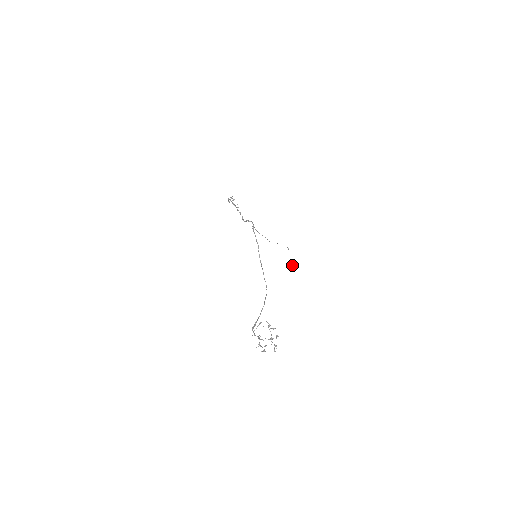
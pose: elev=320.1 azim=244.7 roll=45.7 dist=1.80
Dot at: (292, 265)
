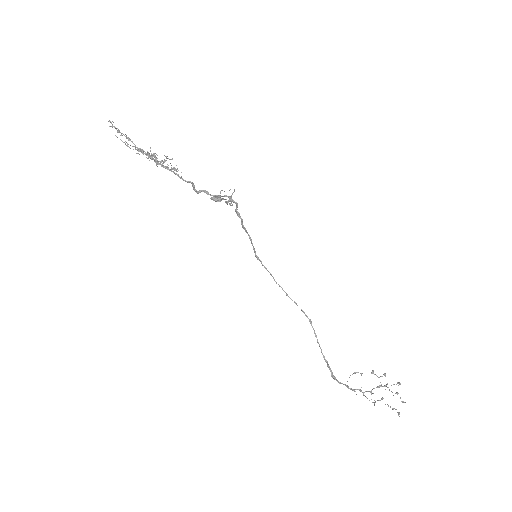
Dot at: occluded
